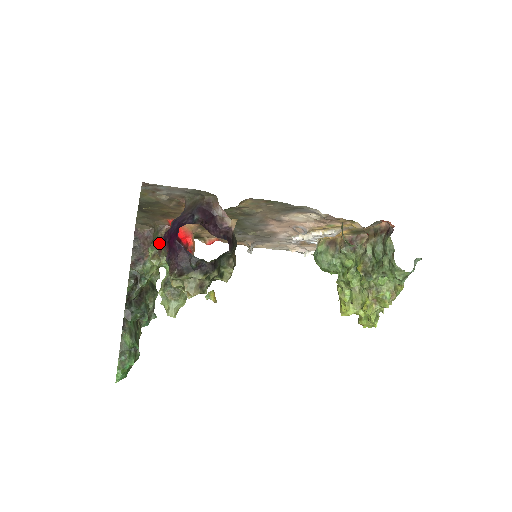
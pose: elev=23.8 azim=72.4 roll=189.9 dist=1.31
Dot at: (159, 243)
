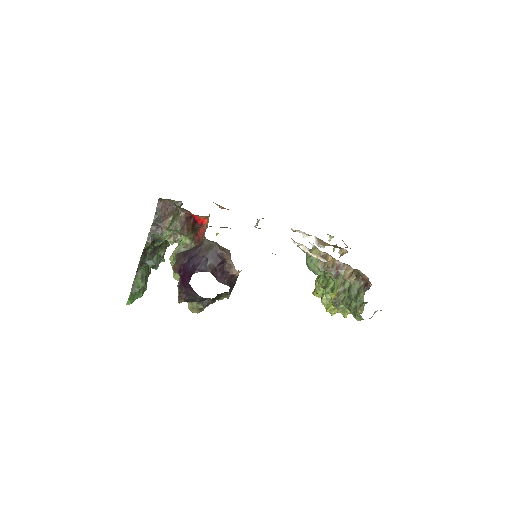
Dot at: (177, 227)
